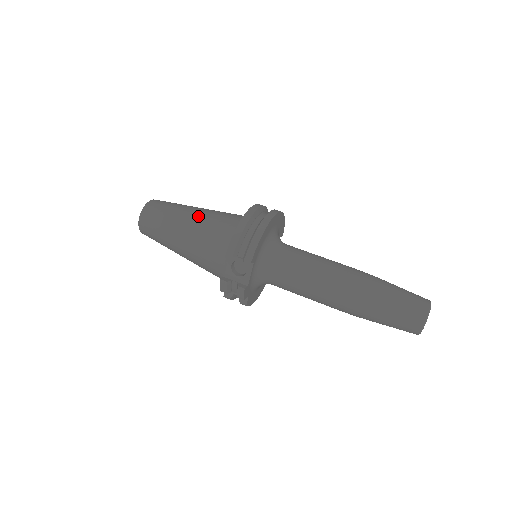
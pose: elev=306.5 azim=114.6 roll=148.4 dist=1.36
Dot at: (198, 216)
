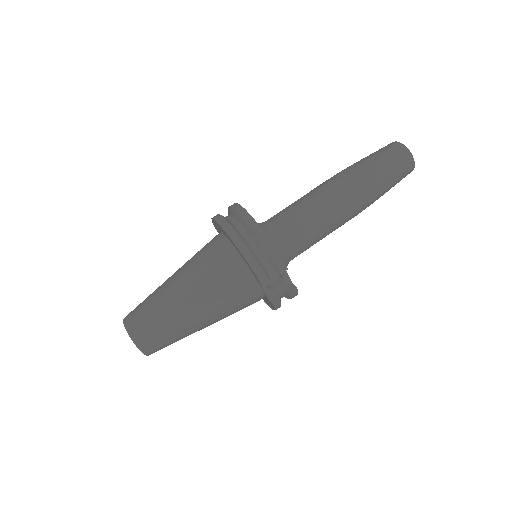
Dot at: (189, 288)
